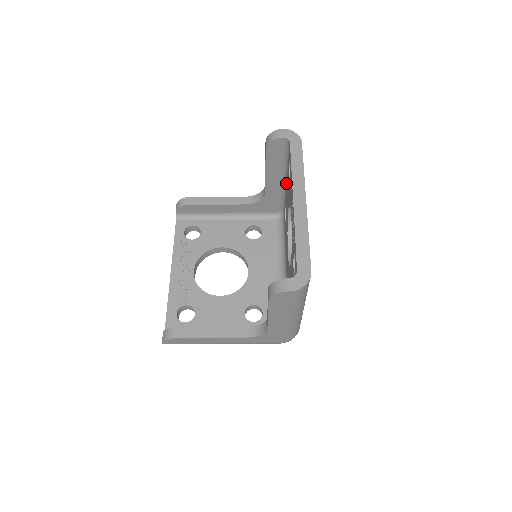
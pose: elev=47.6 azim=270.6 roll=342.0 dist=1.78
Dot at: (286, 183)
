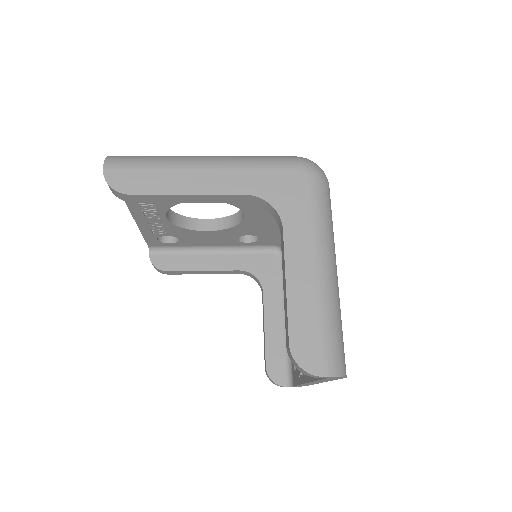
Dot at: occluded
